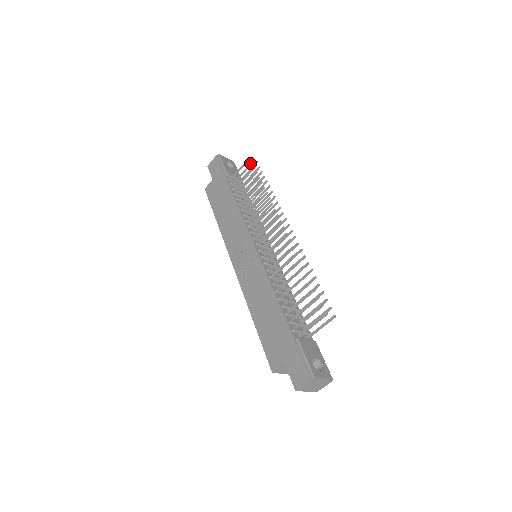
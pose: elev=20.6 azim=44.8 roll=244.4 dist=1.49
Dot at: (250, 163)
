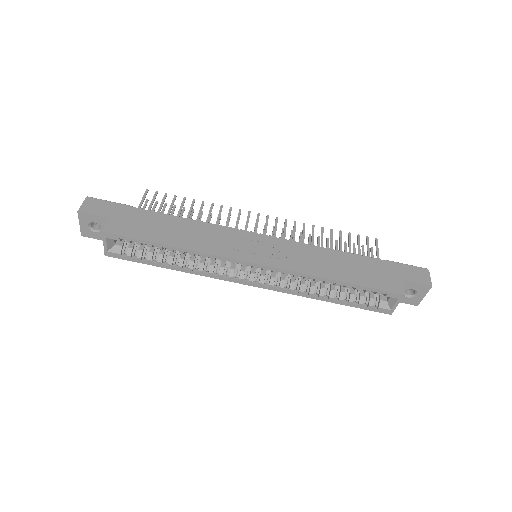
Dot at: (155, 192)
